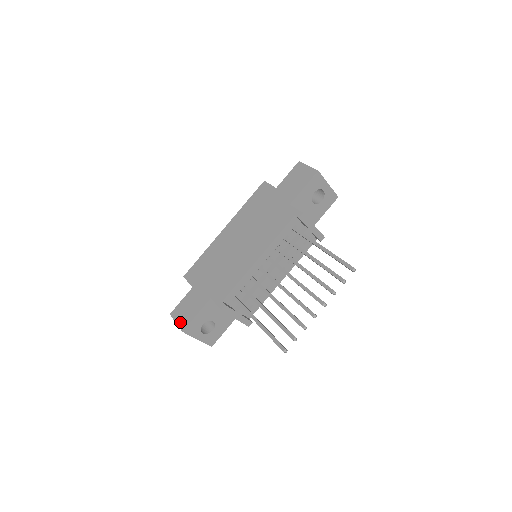
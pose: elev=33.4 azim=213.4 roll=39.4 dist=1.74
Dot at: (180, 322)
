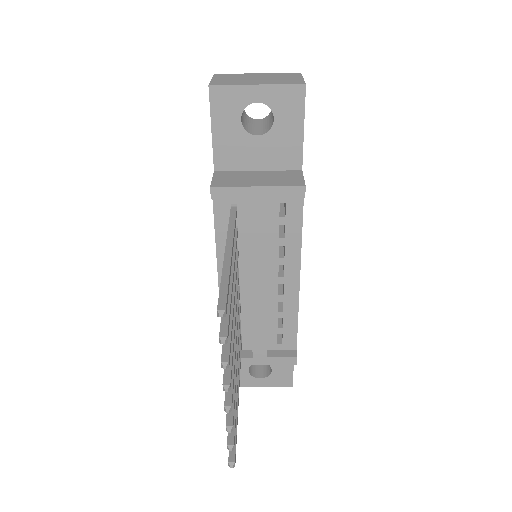
Dot at: occluded
